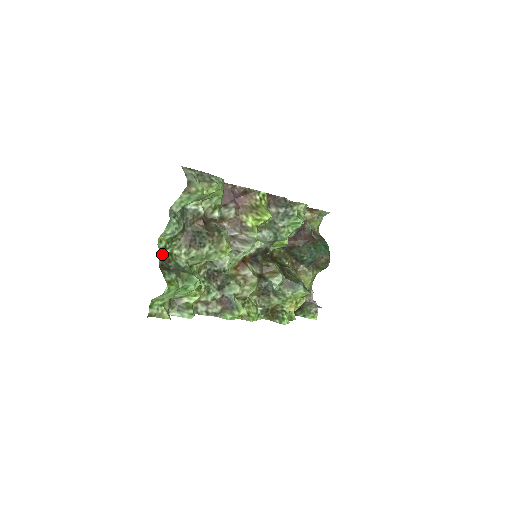
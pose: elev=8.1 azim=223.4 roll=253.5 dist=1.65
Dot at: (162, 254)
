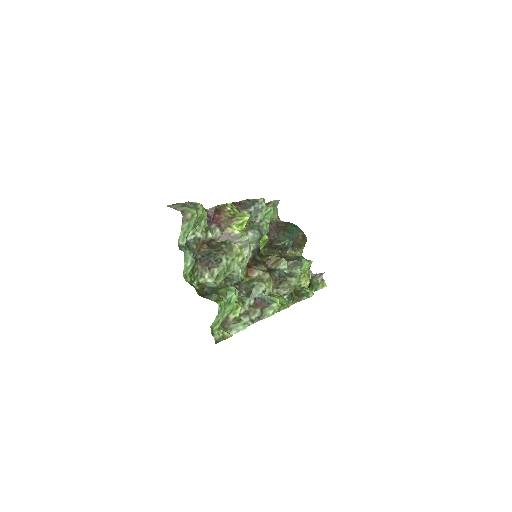
Dot at: occluded
